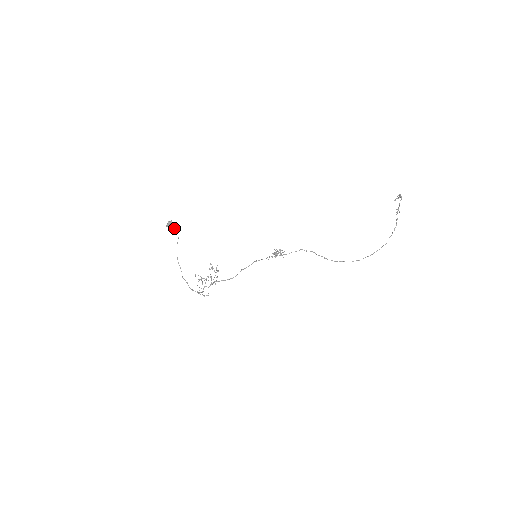
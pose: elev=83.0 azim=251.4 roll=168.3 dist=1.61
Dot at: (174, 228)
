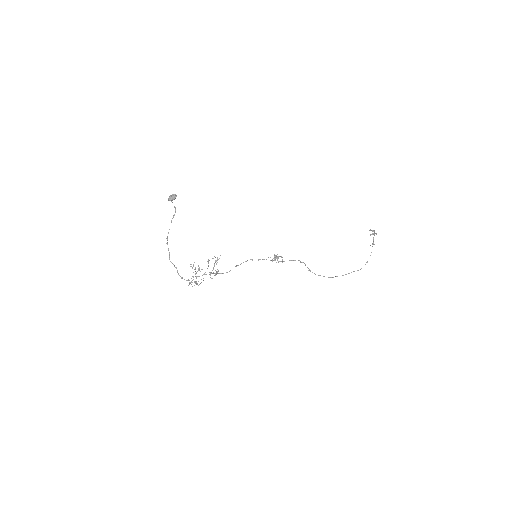
Dot at: occluded
